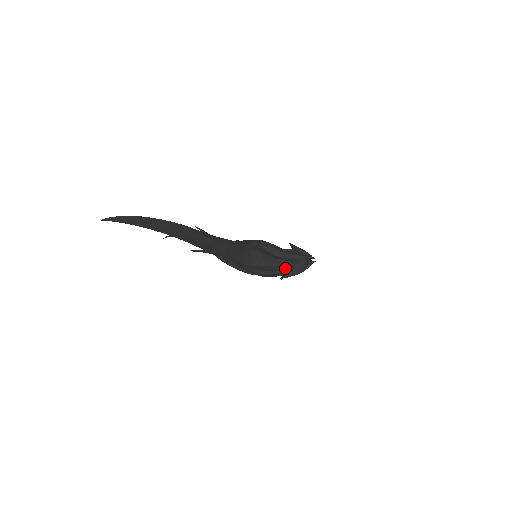
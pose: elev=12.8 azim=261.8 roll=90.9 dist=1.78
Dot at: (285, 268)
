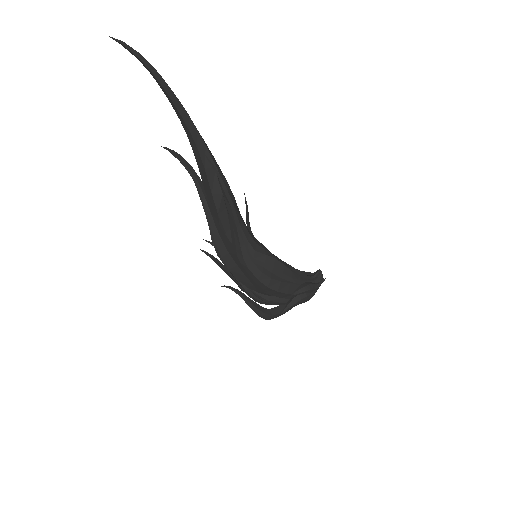
Dot at: (294, 277)
